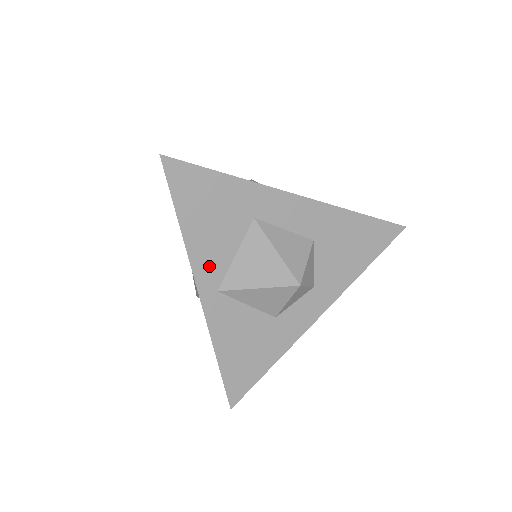
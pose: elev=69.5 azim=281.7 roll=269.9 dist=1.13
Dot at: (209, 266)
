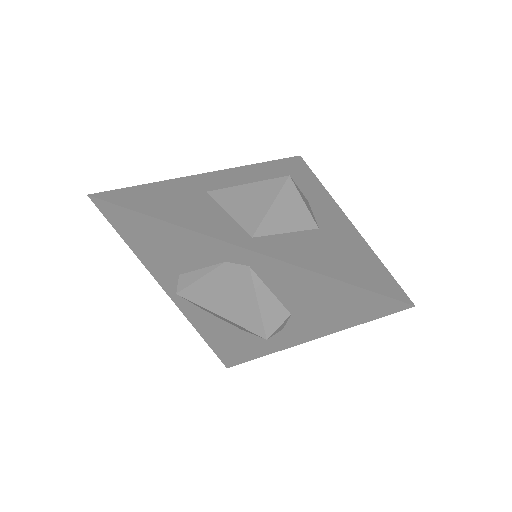
Dot at: (220, 228)
